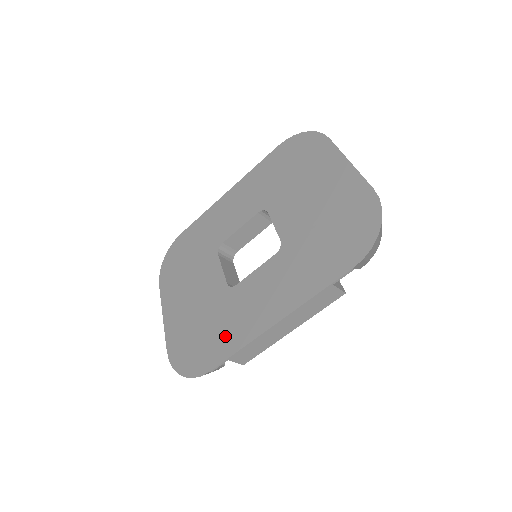
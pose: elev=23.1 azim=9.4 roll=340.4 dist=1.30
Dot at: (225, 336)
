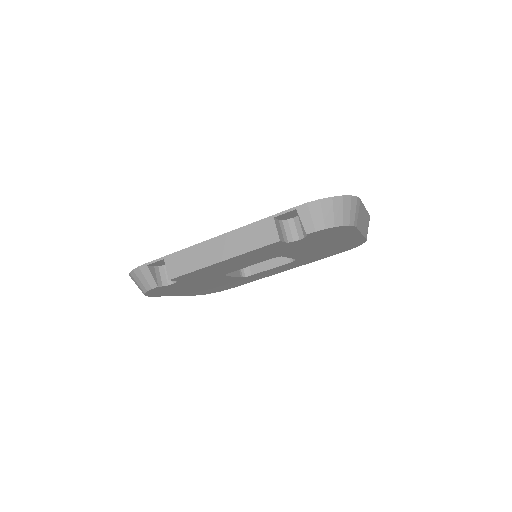
Dot at: occluded
